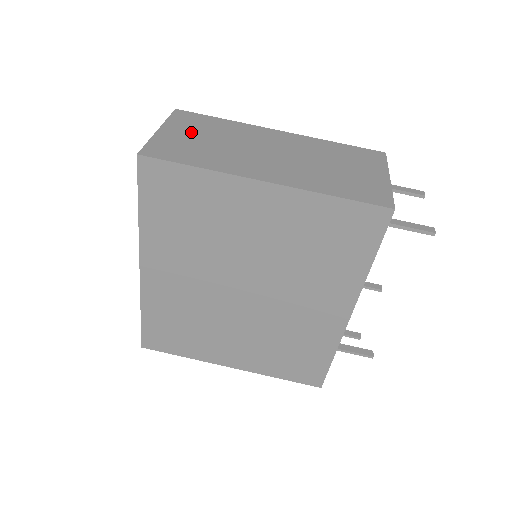
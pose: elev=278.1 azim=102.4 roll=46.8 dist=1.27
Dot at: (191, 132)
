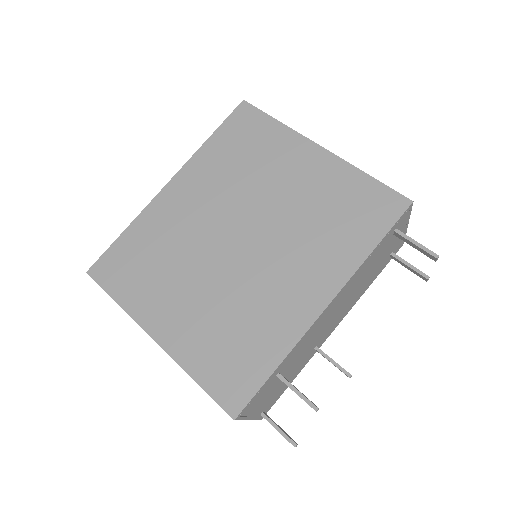
Dot at: occluded
